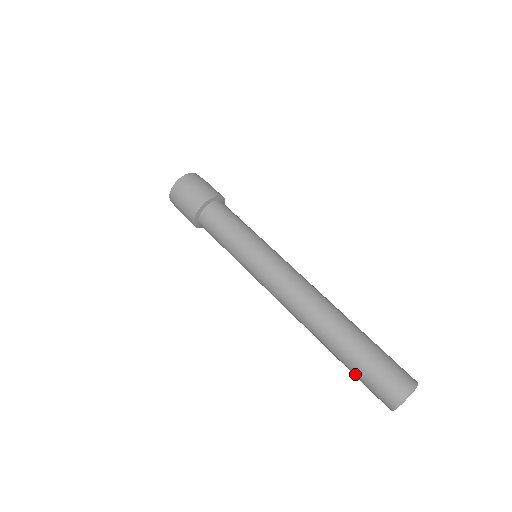
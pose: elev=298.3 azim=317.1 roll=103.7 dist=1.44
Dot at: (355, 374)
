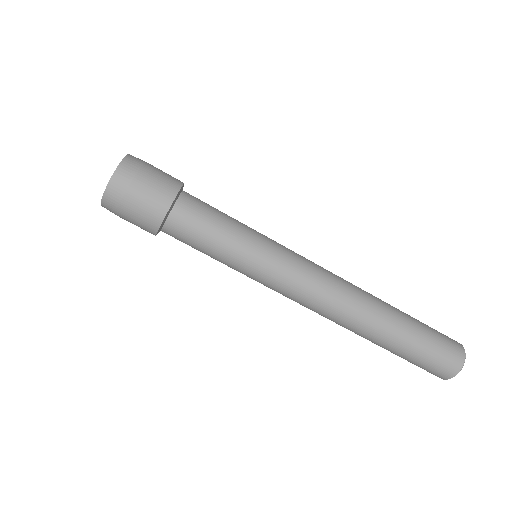
Dot at: occluded
